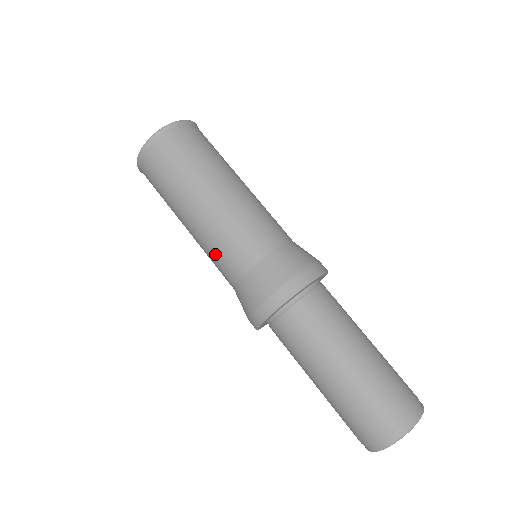
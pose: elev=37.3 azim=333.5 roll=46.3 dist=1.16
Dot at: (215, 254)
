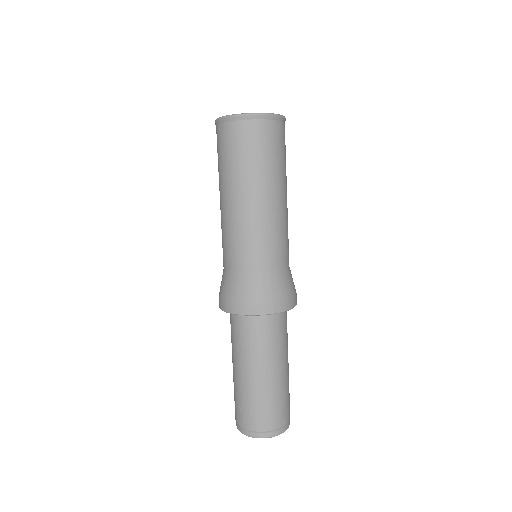
Dot at: occluded
